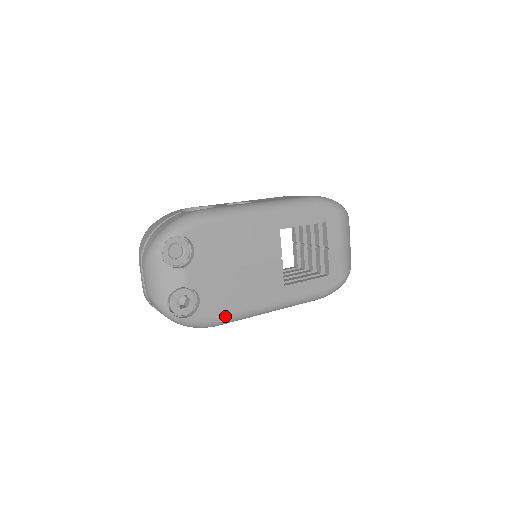
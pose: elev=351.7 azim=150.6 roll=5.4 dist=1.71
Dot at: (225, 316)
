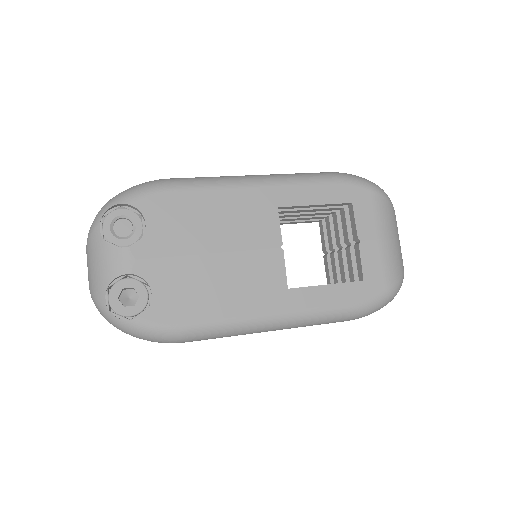
Dot at: (192, 324)
